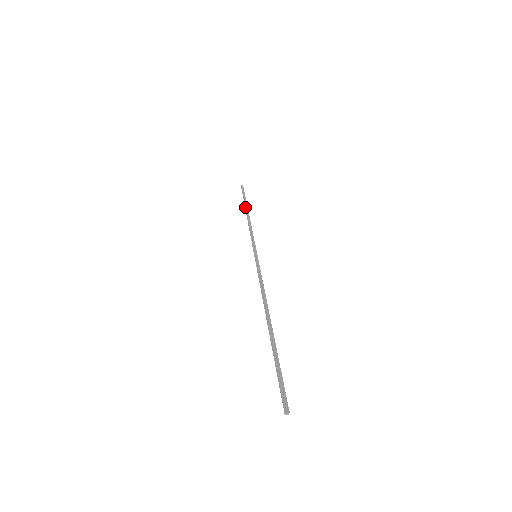
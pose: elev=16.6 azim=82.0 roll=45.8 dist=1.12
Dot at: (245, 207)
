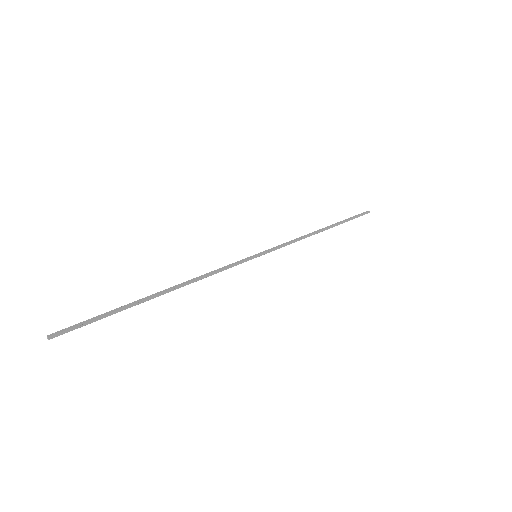
Dot at: (330, 225)
